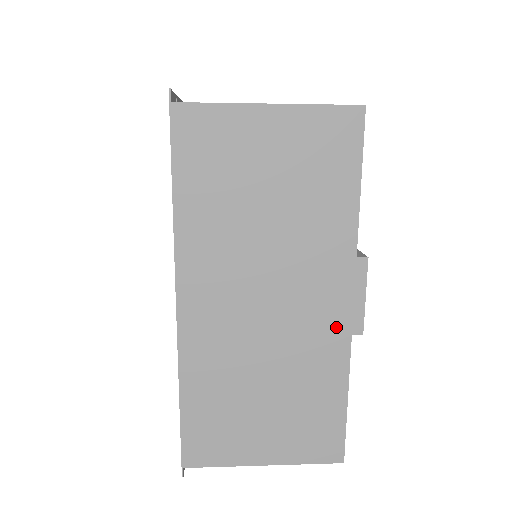
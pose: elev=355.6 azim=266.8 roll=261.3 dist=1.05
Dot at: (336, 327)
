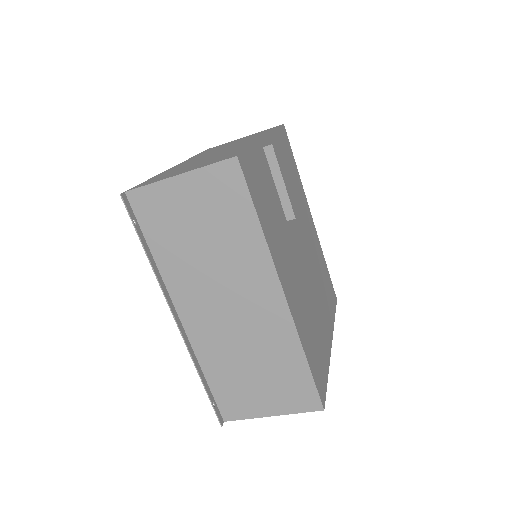
Dot at: occluded
